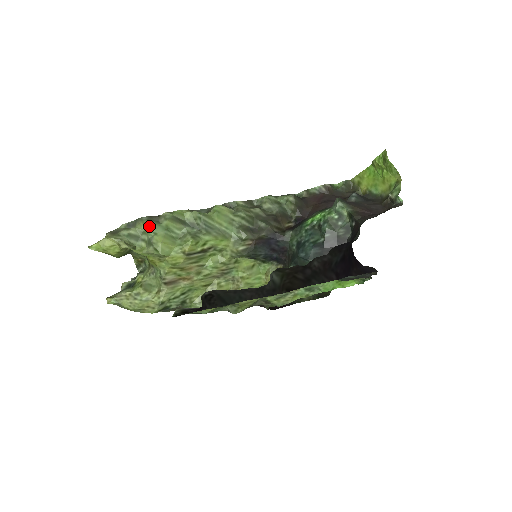
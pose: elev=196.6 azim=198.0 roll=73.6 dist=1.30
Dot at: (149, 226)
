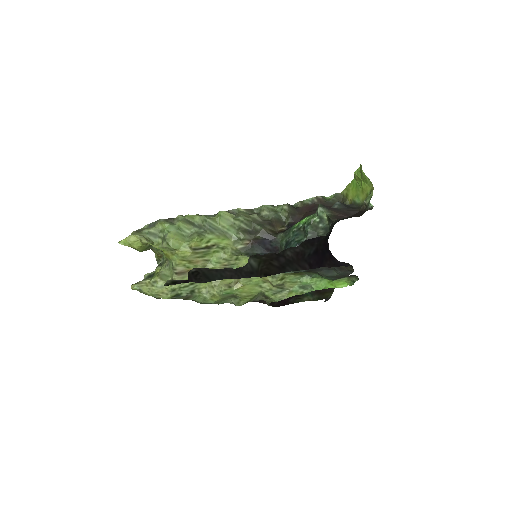
Dot at: (165, 226)
